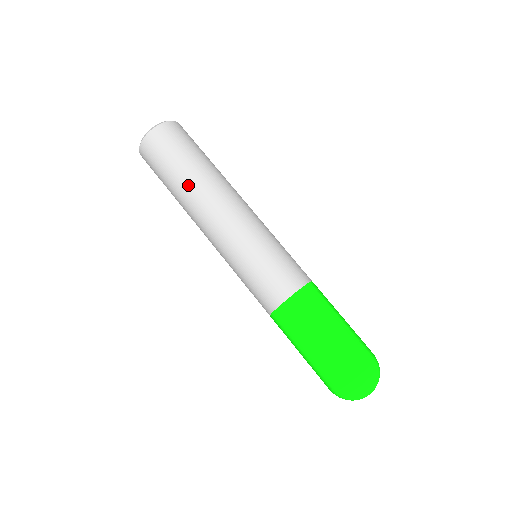
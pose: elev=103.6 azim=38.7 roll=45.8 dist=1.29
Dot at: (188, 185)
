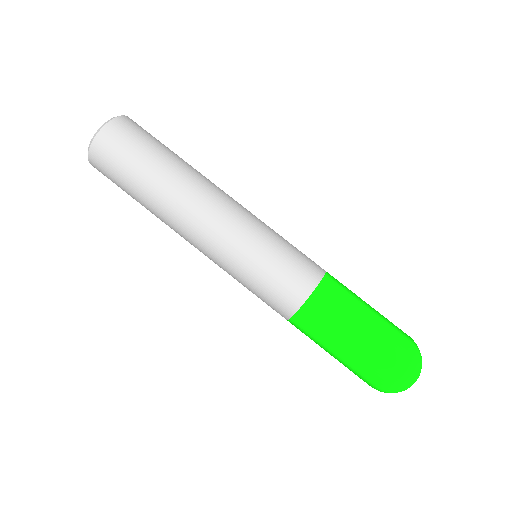
Dot at: (161, 190)
